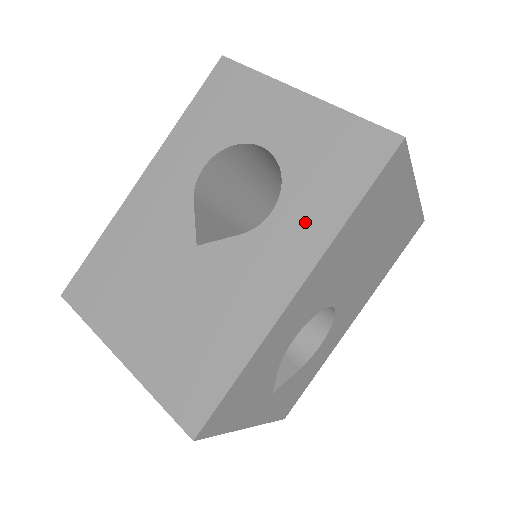
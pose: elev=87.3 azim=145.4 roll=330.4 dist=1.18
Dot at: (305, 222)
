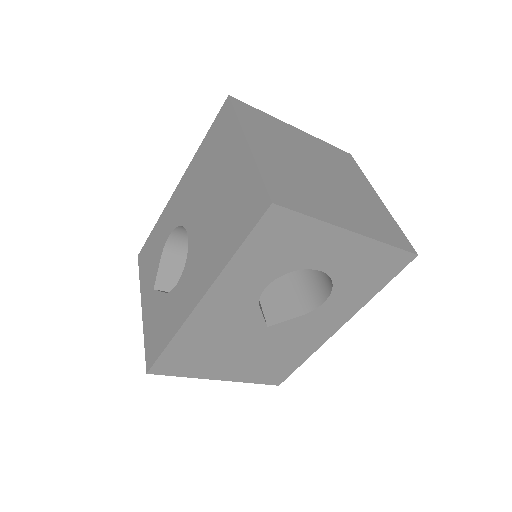
Dot at: (347, 303)
